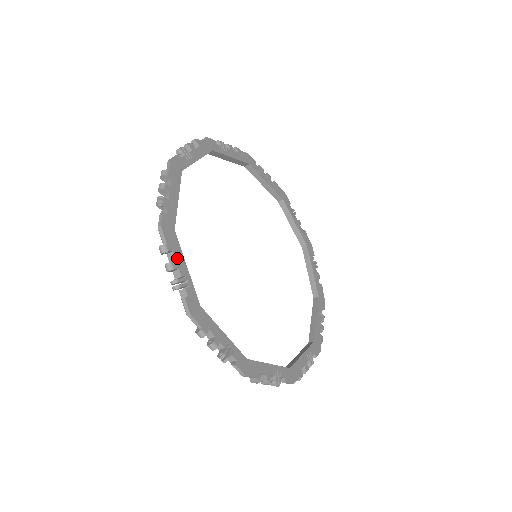
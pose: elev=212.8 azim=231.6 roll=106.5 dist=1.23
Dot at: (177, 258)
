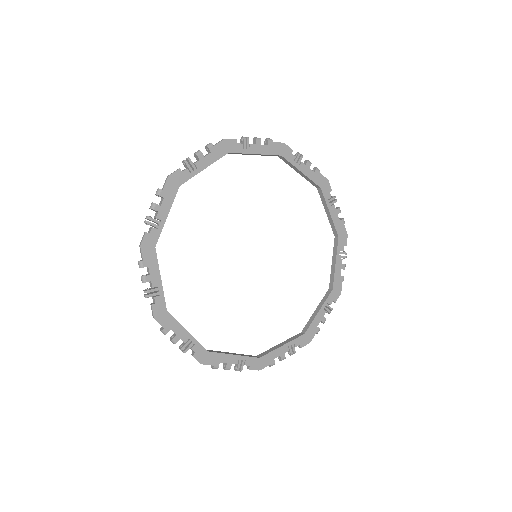
Dot at: (177, 332)
